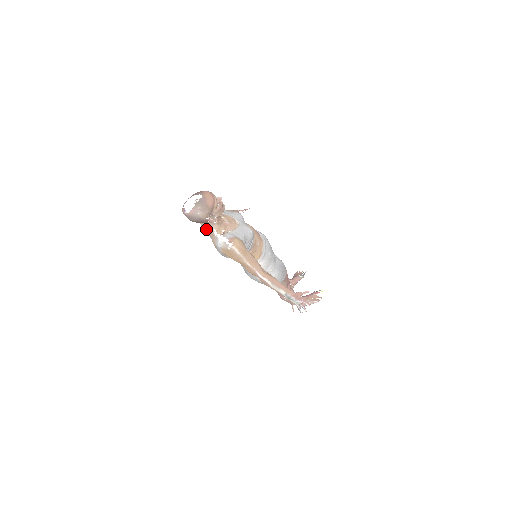
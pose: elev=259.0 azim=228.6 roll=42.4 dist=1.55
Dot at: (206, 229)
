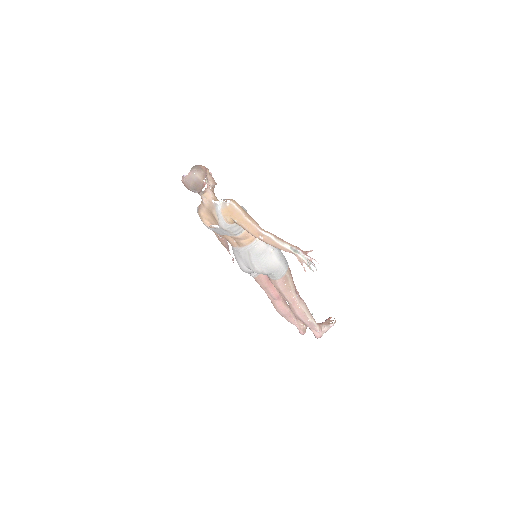
Dot at: (205, 211)
